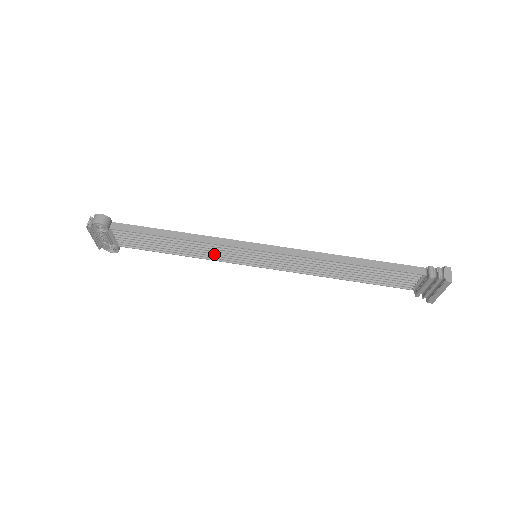
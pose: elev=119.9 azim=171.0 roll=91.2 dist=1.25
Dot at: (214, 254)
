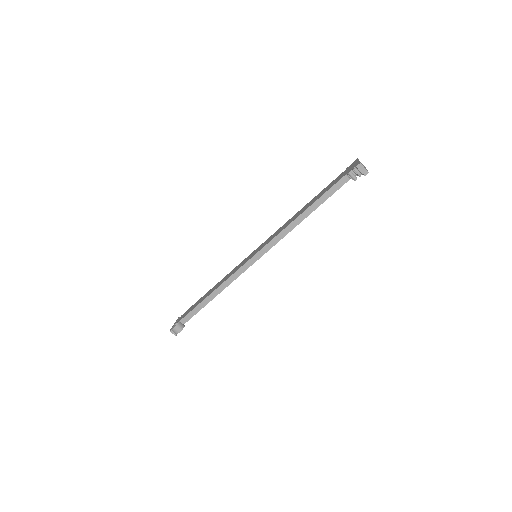
Dot at: occluded
